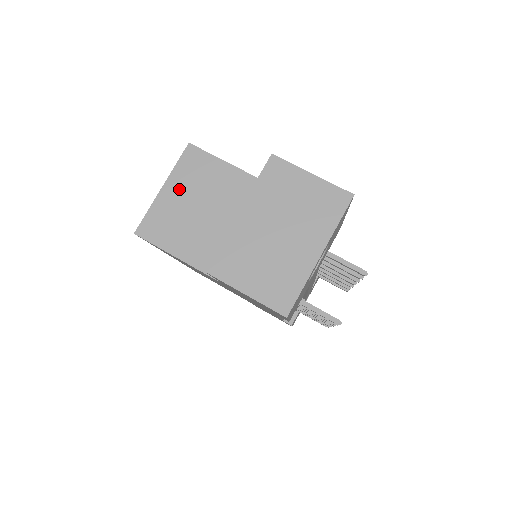
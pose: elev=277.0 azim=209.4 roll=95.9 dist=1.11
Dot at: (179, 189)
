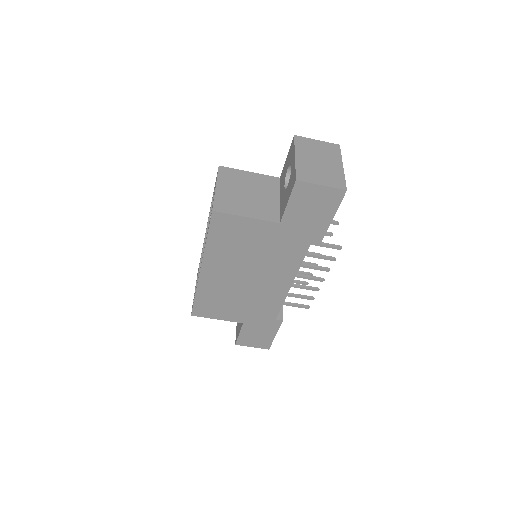
Dot at: (227, 186)
